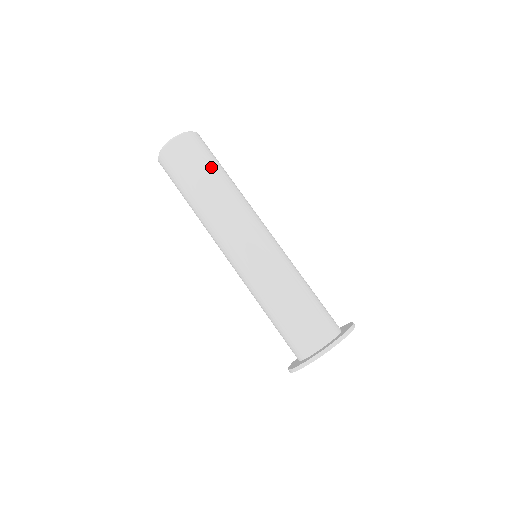
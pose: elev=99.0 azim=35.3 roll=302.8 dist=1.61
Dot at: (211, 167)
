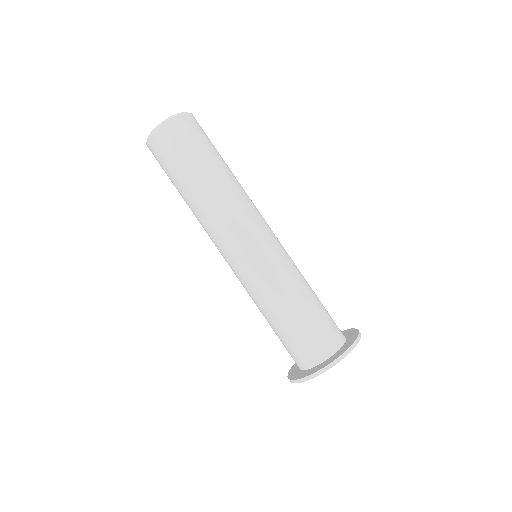
Dot at: (206, 157)
